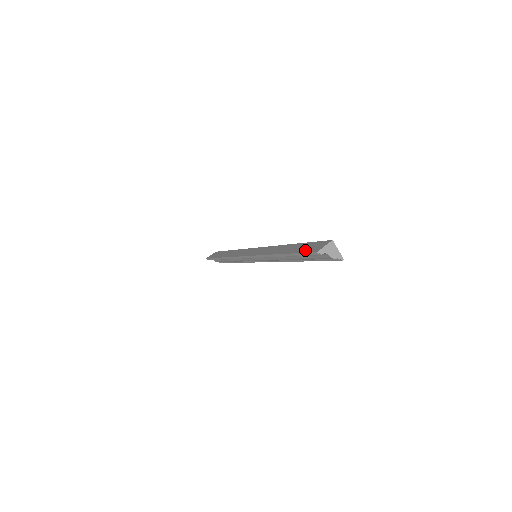
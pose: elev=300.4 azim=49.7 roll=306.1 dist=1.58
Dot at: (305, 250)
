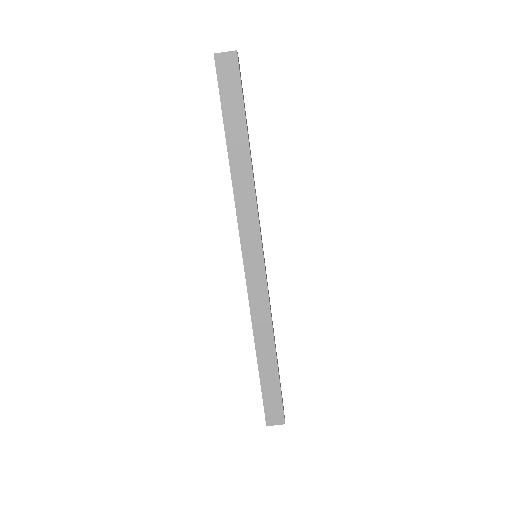
Dot at: (267, 403)
